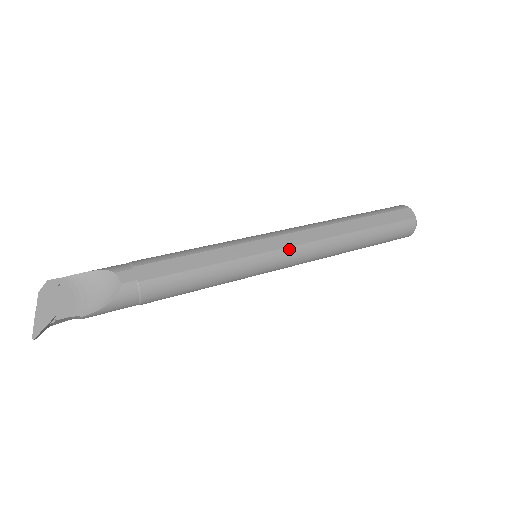
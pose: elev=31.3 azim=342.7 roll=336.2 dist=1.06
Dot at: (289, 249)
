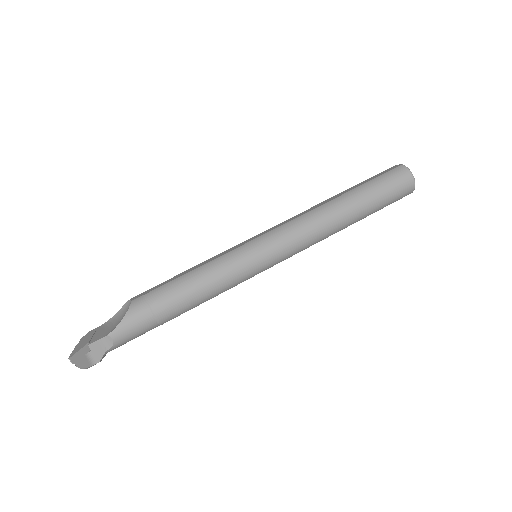
Dot at: (274, 231)
